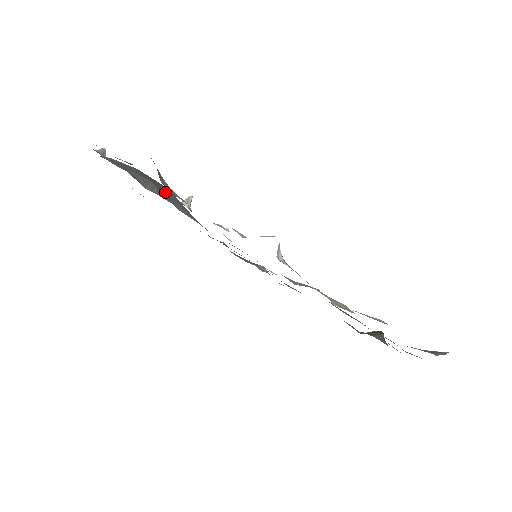
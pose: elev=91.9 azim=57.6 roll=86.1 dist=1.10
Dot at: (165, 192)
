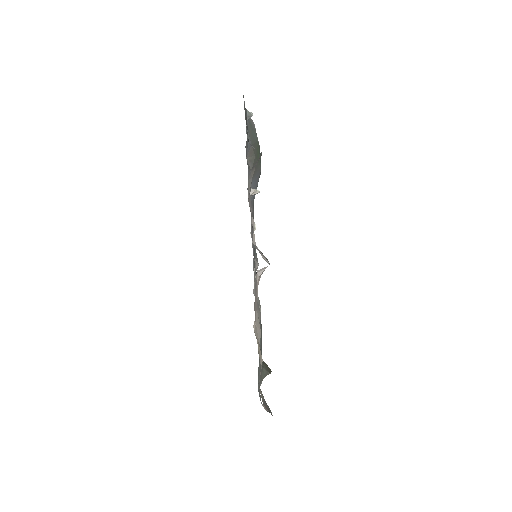
Dot at: (256, 169)
